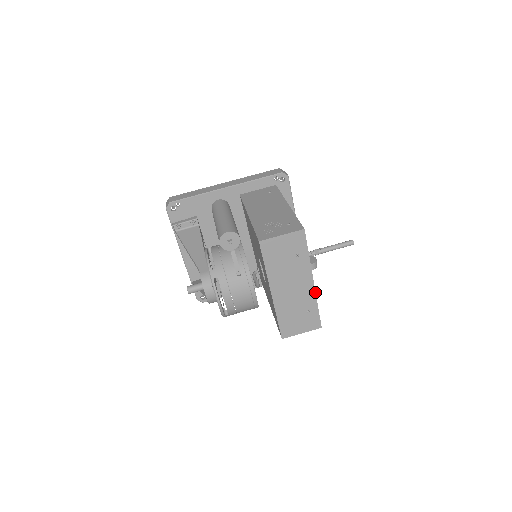
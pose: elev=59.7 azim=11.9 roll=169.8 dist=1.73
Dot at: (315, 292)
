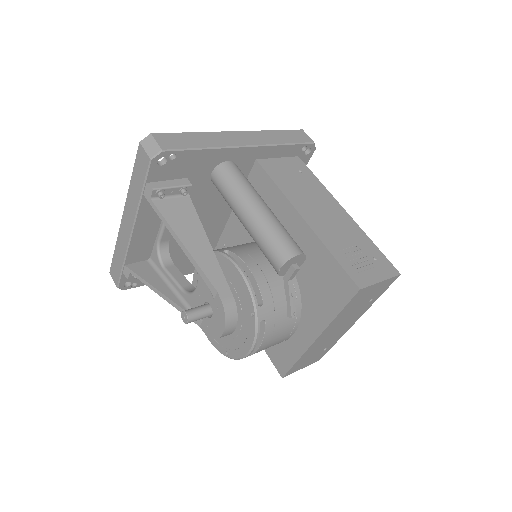
Dot at: occluded
